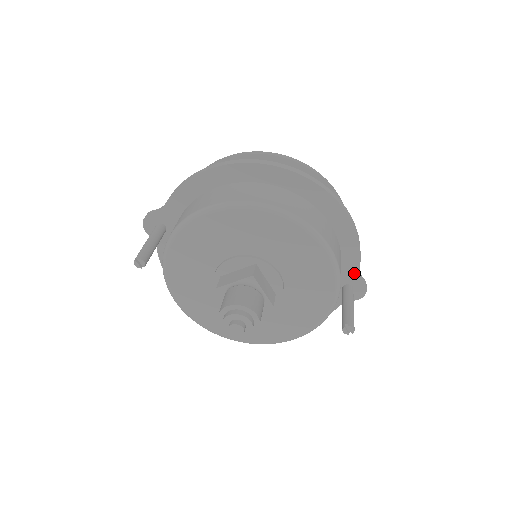
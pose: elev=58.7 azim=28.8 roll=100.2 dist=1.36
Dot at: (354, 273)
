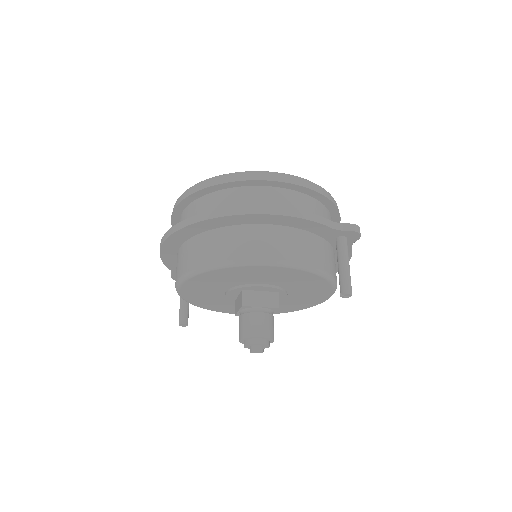
Dot at: (331, 231)
